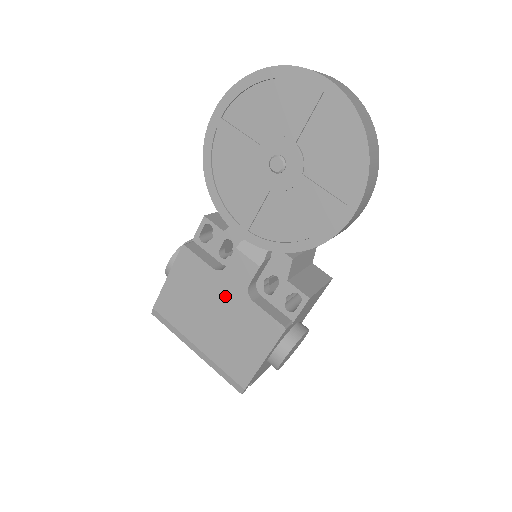
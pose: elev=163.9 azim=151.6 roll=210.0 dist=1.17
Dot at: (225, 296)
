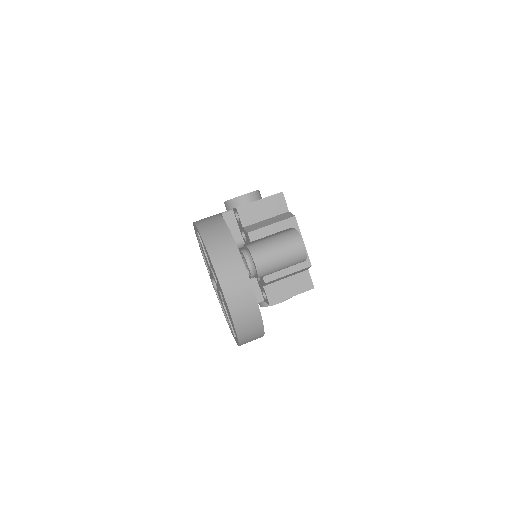
Dot at: occluded
